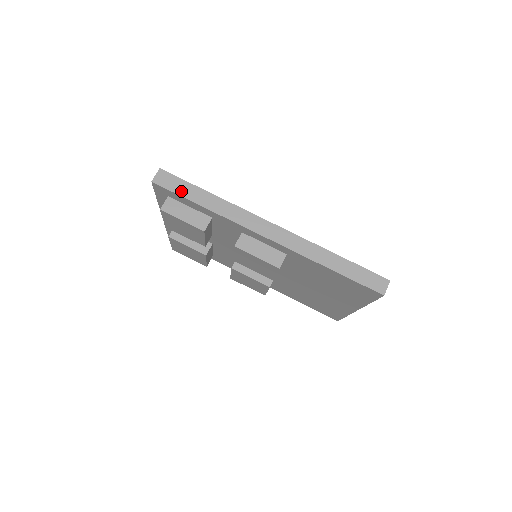
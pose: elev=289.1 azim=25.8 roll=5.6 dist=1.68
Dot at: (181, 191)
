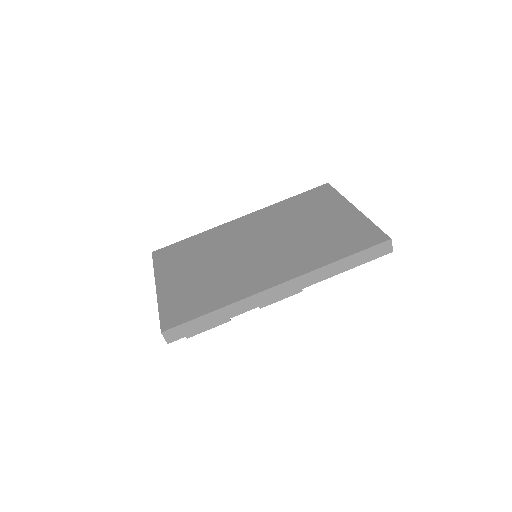
Dot at: (194, 329)
